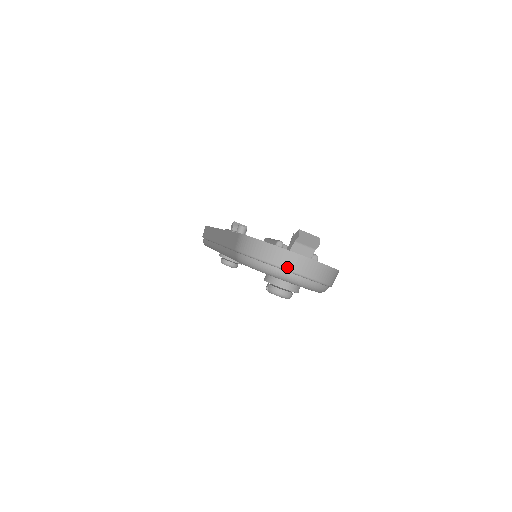
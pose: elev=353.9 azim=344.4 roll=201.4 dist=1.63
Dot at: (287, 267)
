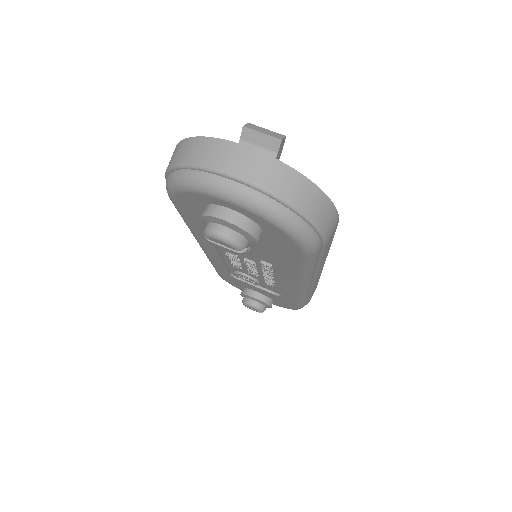
Dot at: (211, 164)
